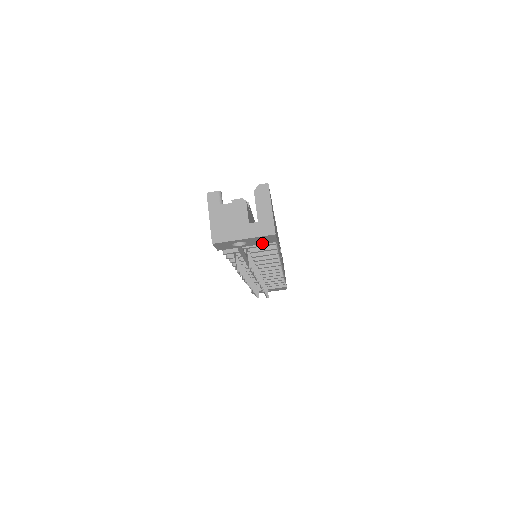
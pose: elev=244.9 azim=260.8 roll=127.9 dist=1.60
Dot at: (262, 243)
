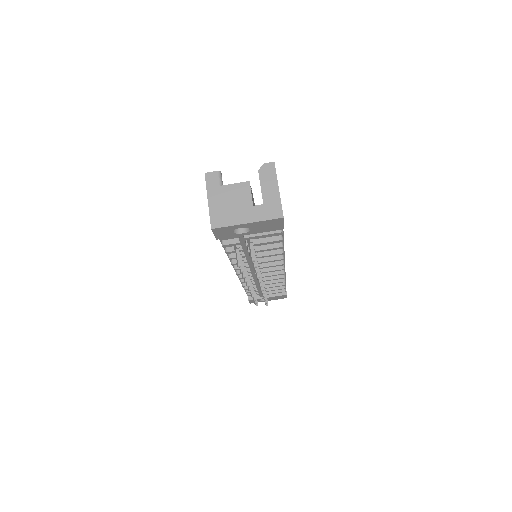
Dot at: (267, 230)
